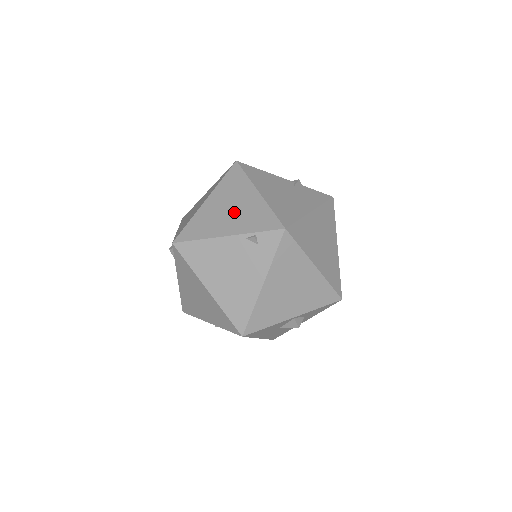
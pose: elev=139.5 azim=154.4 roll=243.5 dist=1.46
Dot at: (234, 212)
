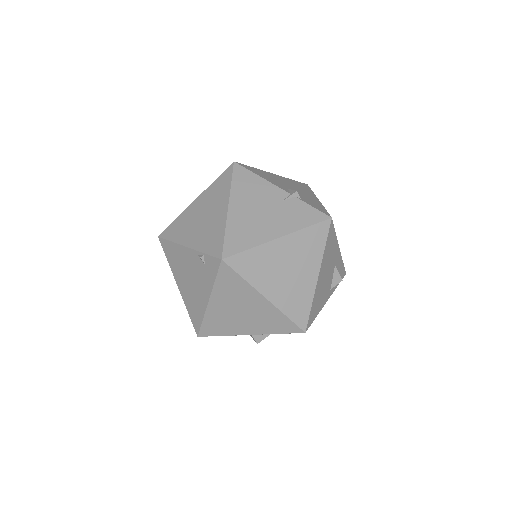
Dot at: (203, 223)
